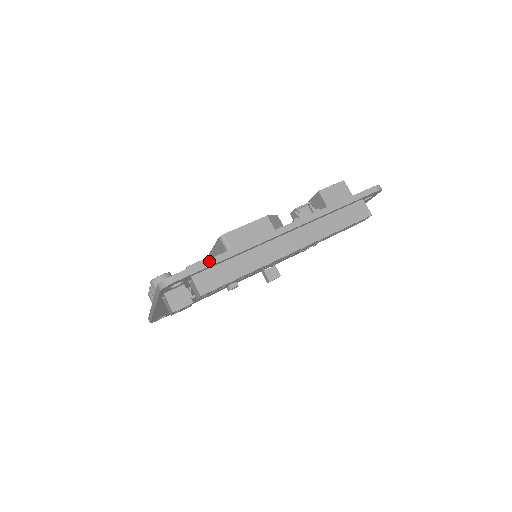
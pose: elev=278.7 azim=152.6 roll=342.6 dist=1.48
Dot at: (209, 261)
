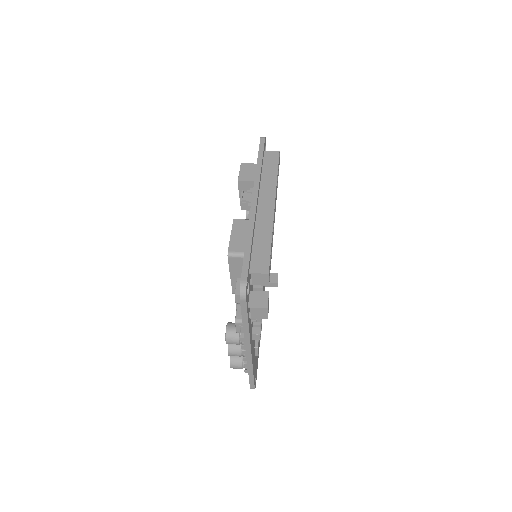
Dot at: (246, 253)
